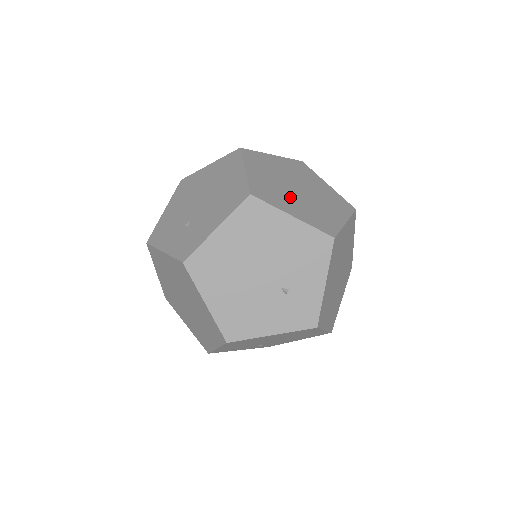
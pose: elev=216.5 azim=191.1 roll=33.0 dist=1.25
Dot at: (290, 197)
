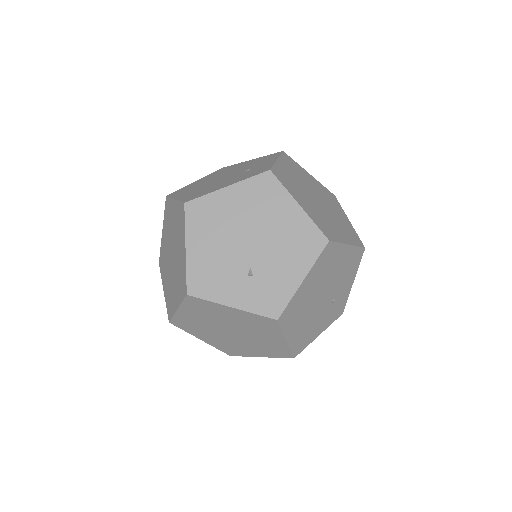
Dot at: (329, 219)
